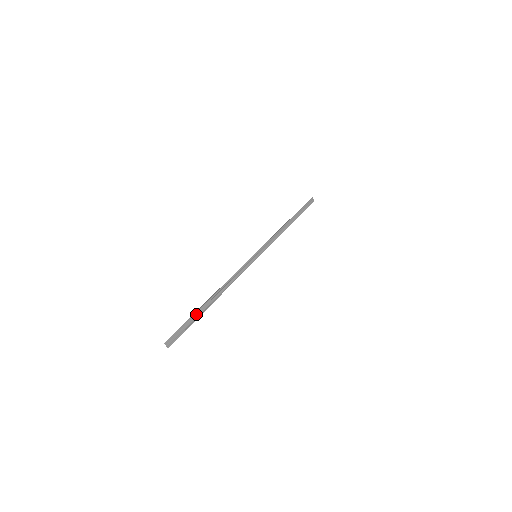
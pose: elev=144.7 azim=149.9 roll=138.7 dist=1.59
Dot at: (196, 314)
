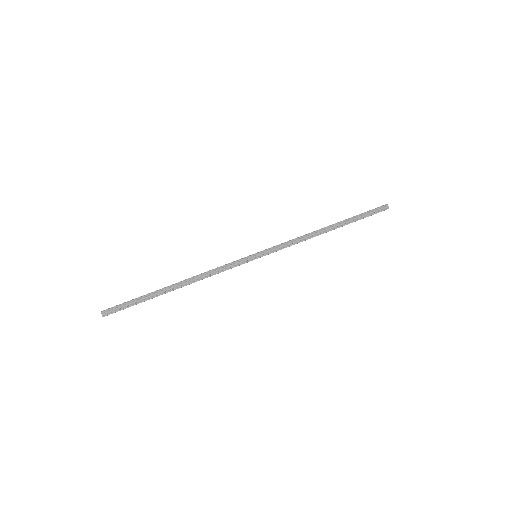
Dot at: (148, 295)
